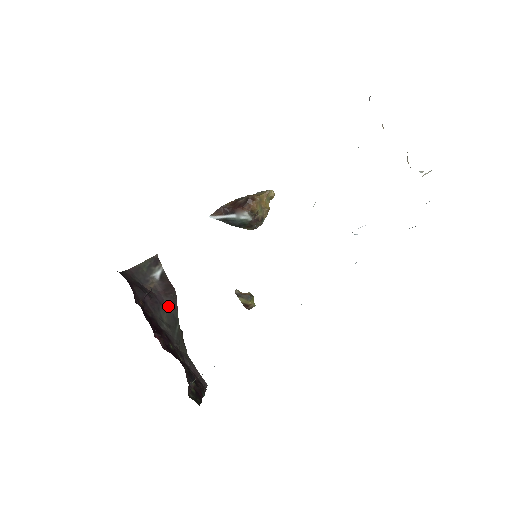
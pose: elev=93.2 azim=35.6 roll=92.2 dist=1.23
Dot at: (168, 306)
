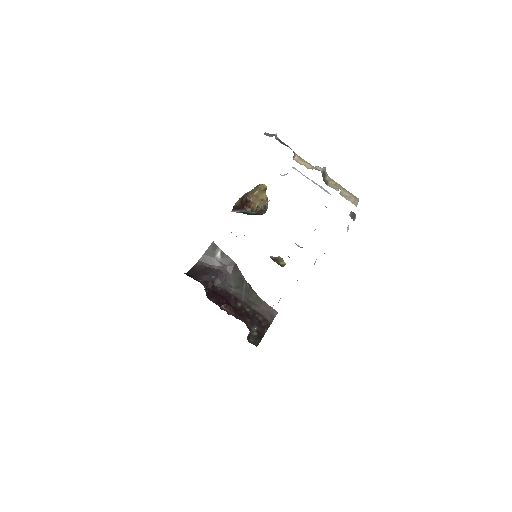
Dot at: (232, 274)
